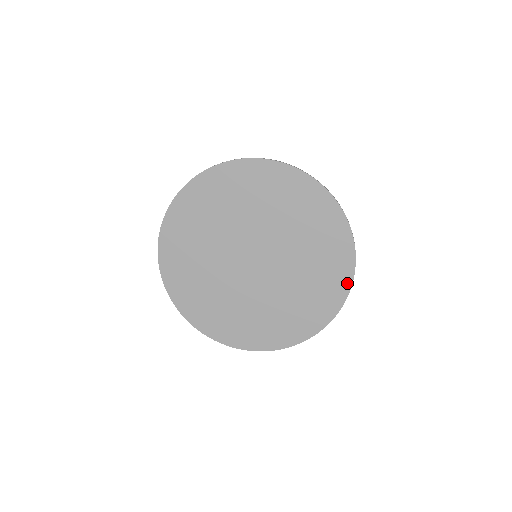
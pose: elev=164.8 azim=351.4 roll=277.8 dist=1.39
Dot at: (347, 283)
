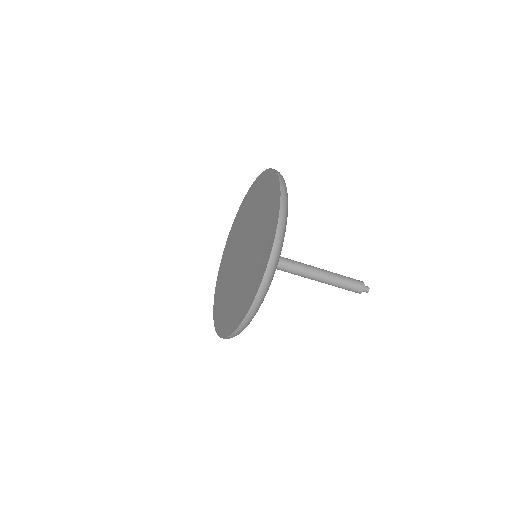
Dot at: (253, 297)
